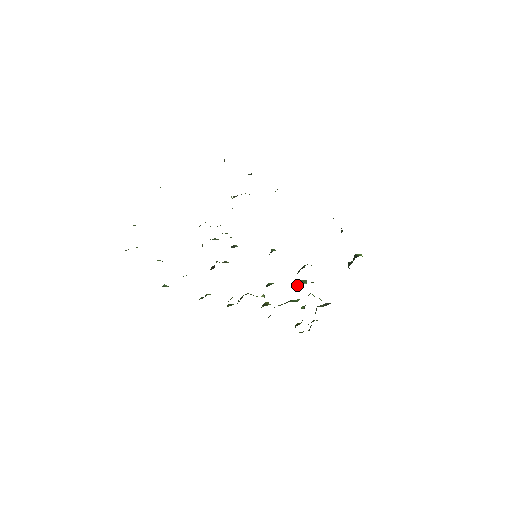
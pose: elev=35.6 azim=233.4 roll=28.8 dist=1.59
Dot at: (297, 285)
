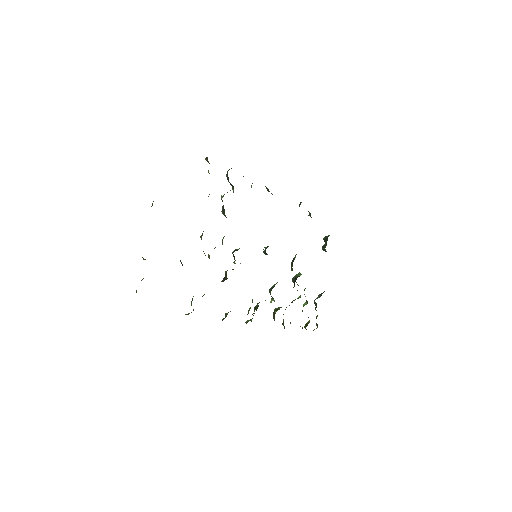
Dot at: (294, 281)
